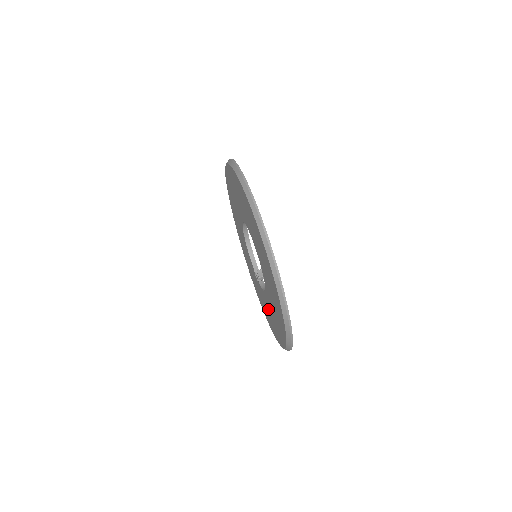
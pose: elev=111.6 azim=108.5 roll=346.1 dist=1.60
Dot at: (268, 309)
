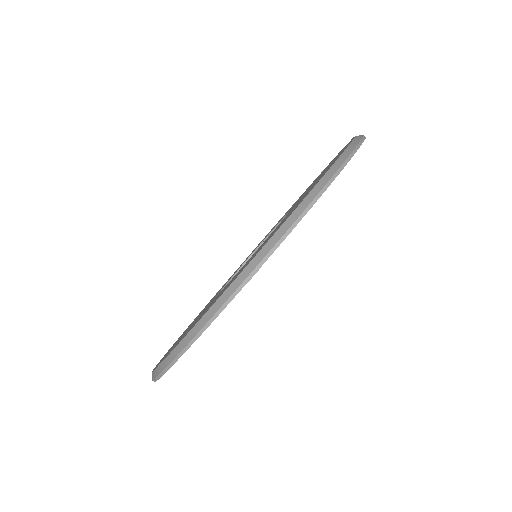
Dot at: occluded
